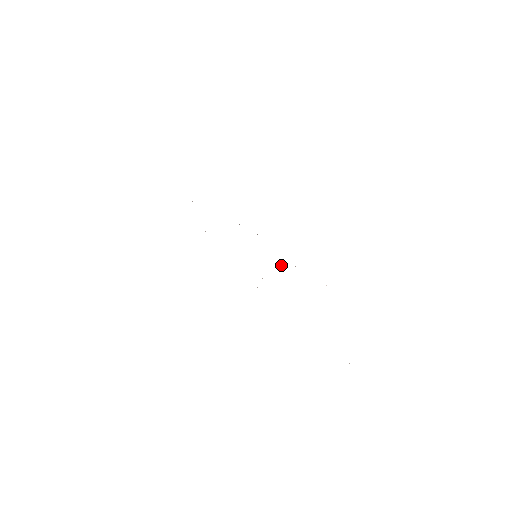
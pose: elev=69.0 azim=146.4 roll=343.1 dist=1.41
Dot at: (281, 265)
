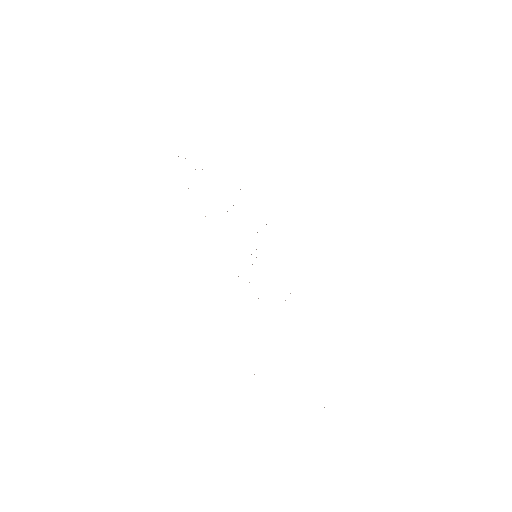
Dot at: occluded
